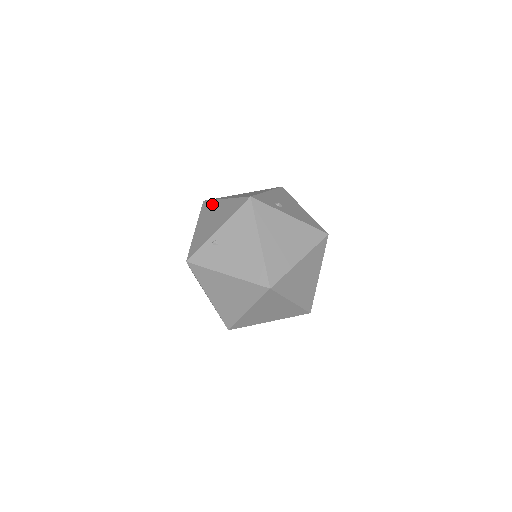
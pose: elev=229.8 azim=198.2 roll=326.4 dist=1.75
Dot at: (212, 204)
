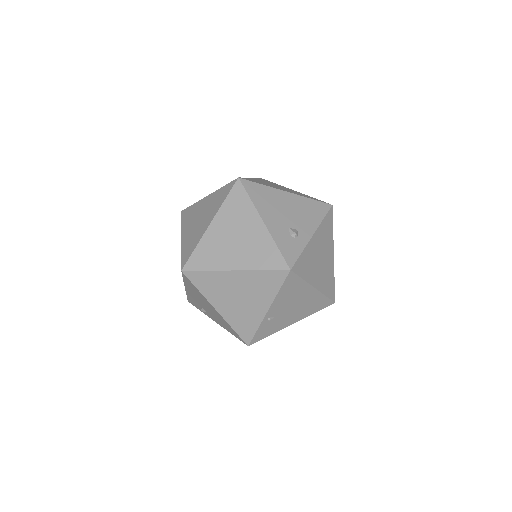
Dot at: (212, 278)
